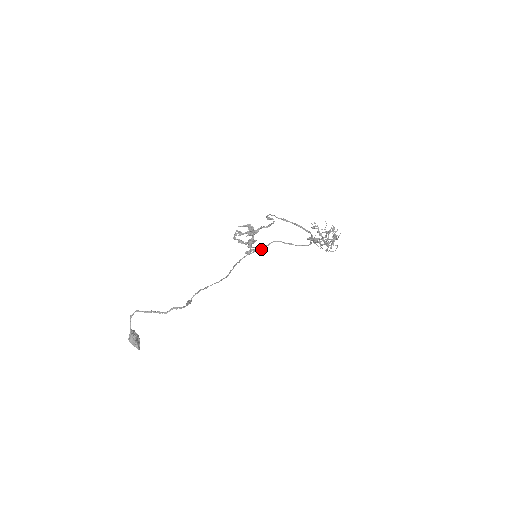
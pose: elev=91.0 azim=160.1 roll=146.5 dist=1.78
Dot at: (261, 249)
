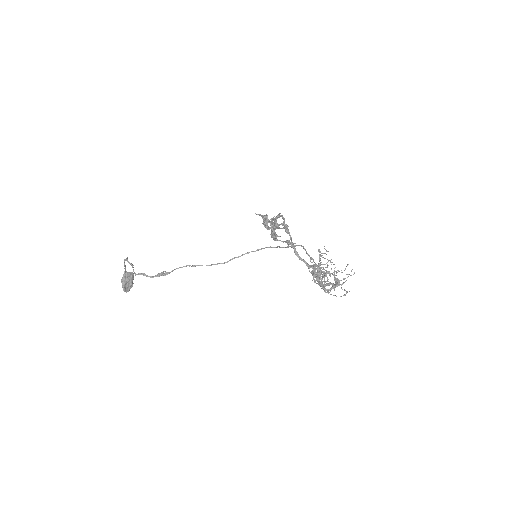
Dot at: occluded
